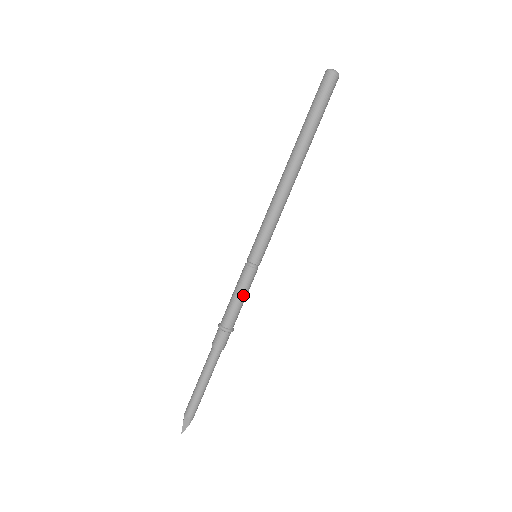
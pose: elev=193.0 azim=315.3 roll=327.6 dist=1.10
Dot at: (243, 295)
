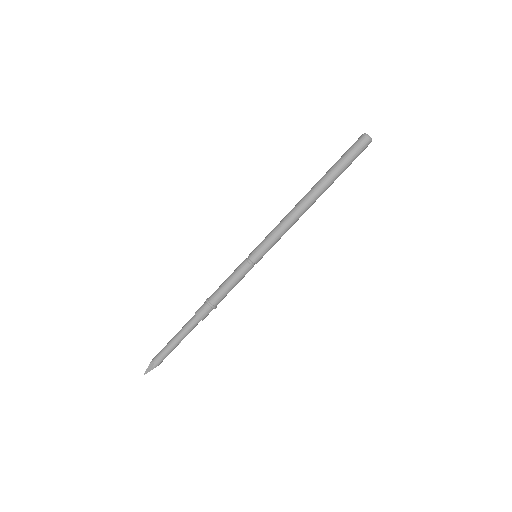
Dot at: (233, 282)
